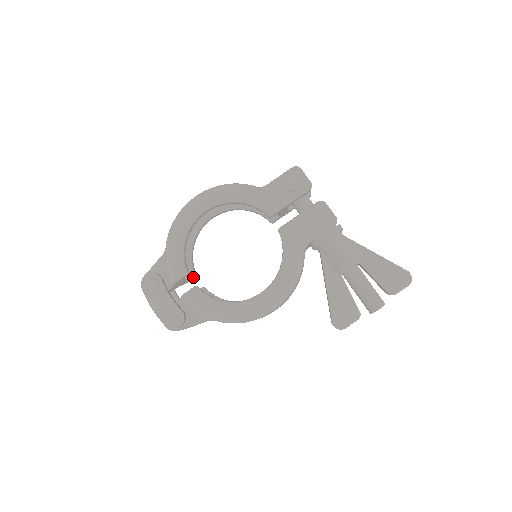
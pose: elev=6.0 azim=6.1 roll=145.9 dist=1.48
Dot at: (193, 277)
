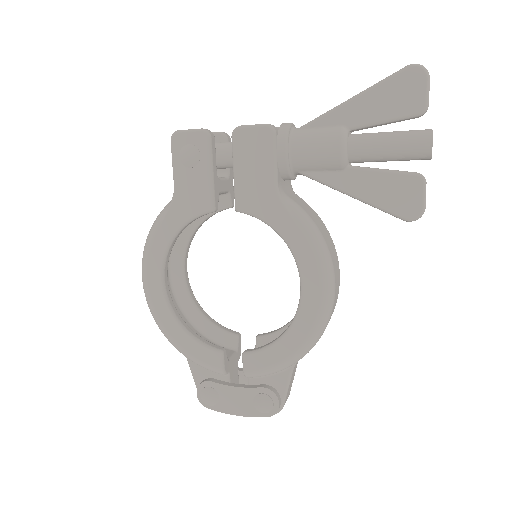
Dot at: (238, 339)
